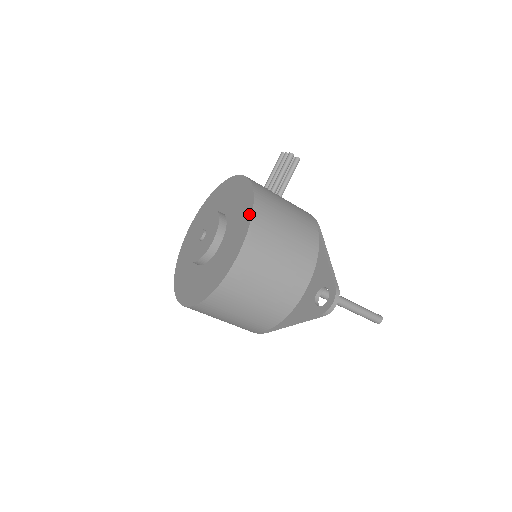
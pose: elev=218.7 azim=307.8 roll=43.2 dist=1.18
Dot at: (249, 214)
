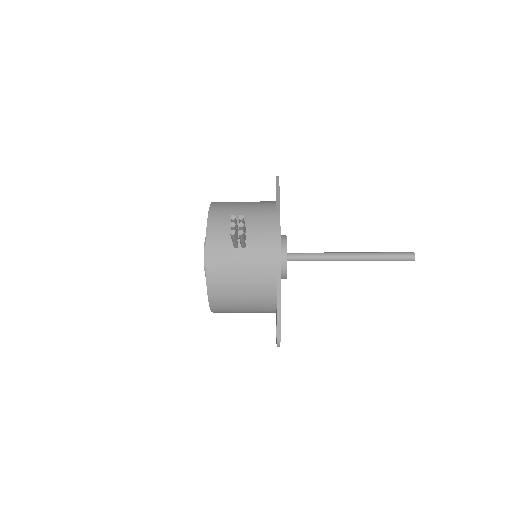
Dot at: (207, 293)
